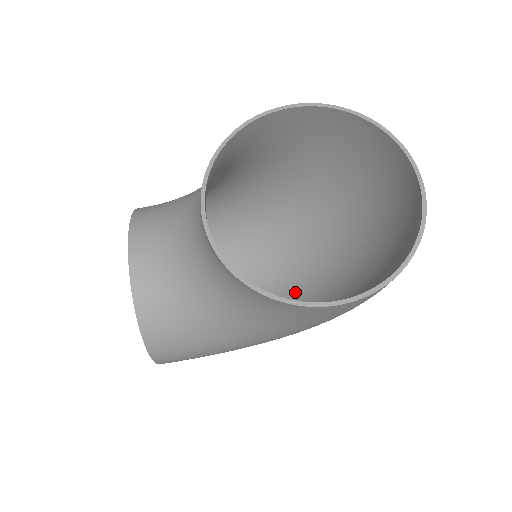
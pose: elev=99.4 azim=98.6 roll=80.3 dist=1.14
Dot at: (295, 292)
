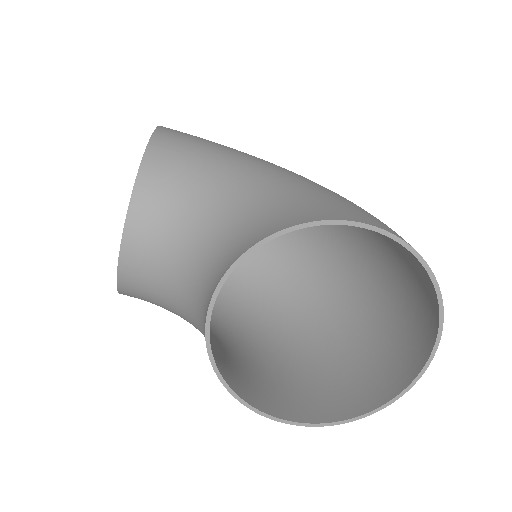
Dot at: (281, 263)
